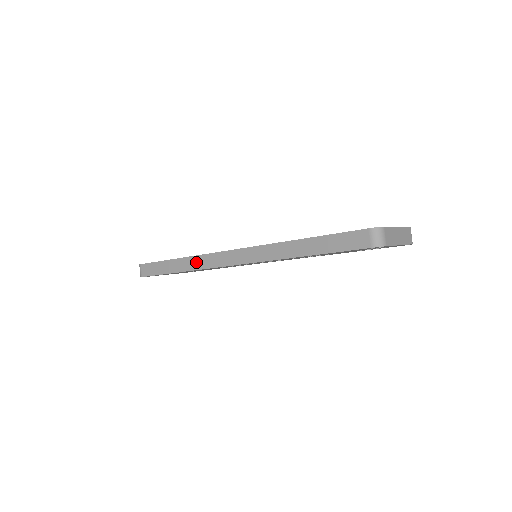
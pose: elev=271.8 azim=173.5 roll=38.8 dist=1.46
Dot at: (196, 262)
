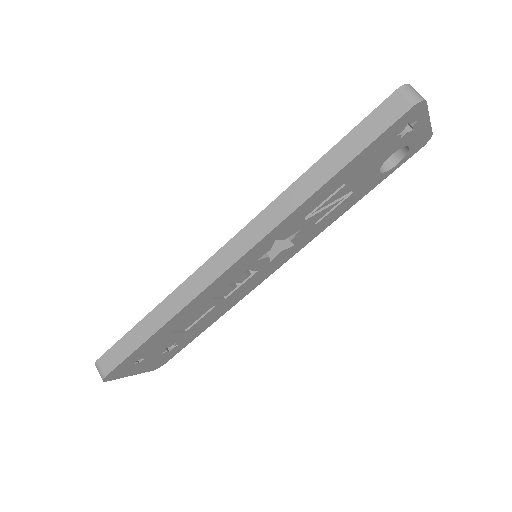
Dot at: (182, 294)
